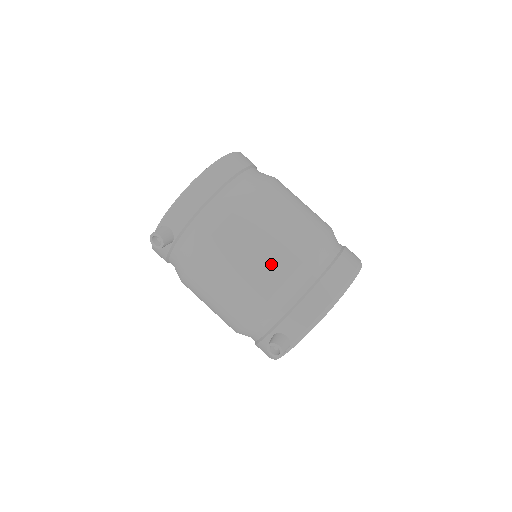
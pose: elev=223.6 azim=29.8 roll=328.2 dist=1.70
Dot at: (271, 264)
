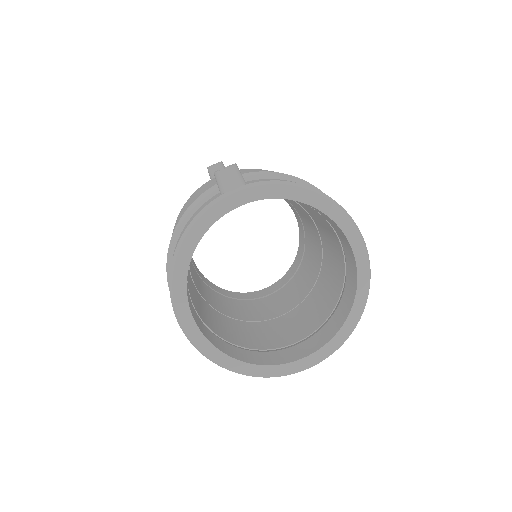
Dot at: occluded
